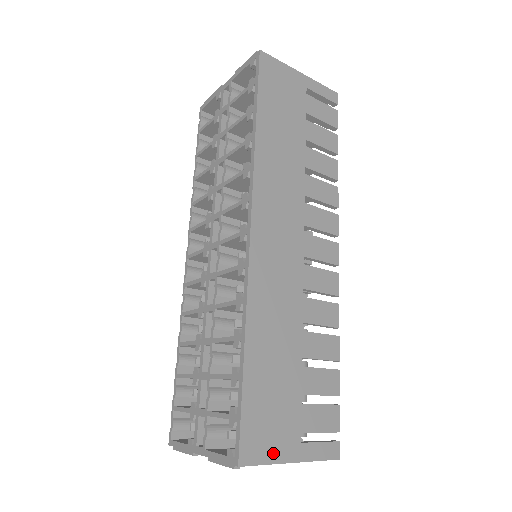
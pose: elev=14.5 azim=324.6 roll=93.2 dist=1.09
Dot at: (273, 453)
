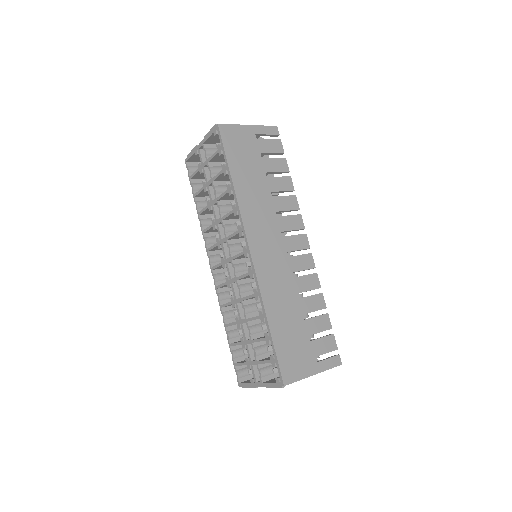
Dot at: (301, 373)
